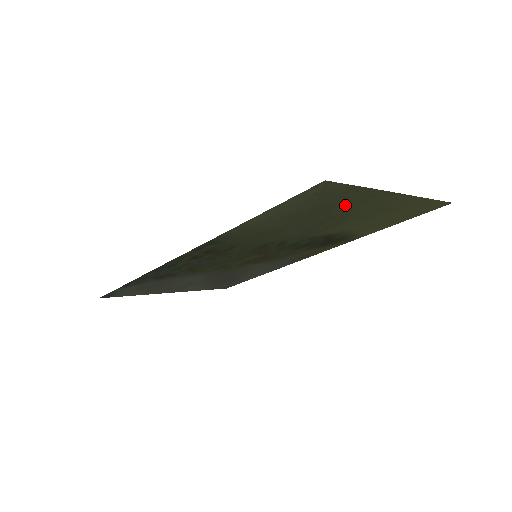
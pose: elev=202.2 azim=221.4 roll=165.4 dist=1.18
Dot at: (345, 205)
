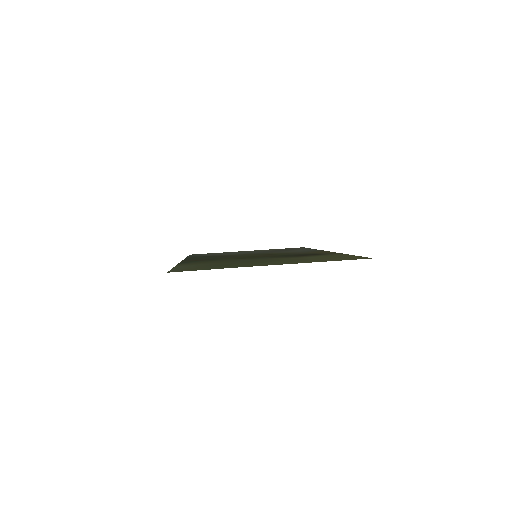
Dot at: (237, 265)
